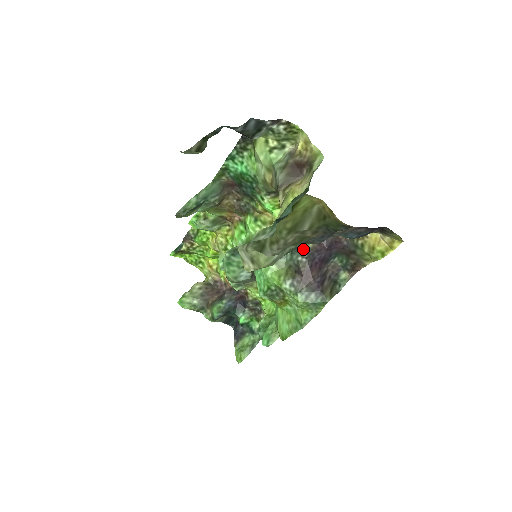
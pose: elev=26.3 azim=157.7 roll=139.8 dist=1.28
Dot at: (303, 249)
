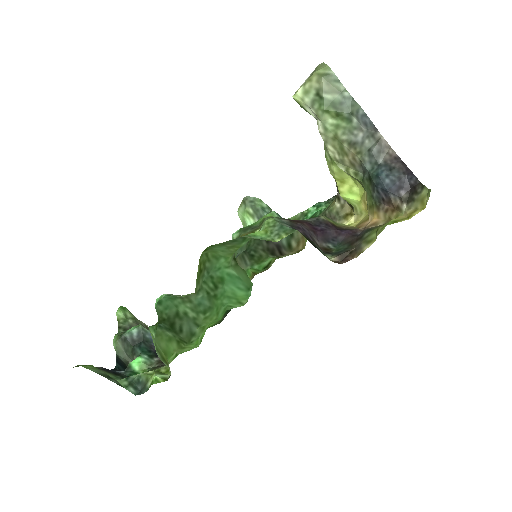
Dot at: (317, 217)
